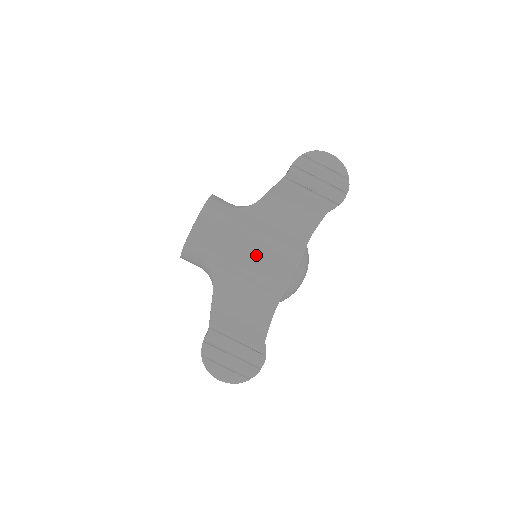
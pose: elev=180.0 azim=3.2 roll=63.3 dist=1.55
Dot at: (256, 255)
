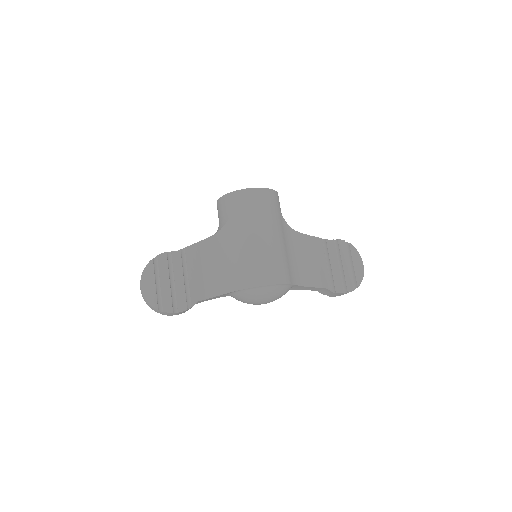
Dot at: (264, 246)
